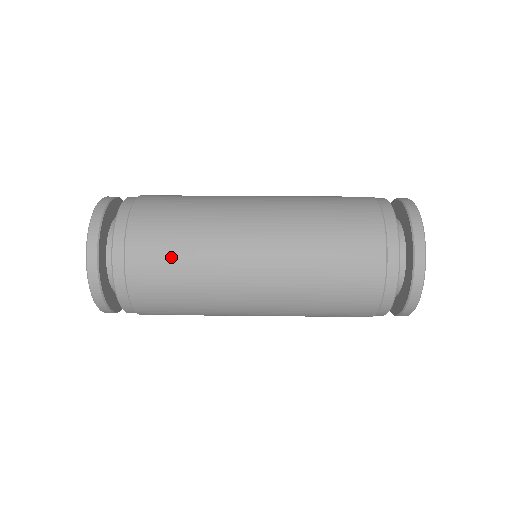
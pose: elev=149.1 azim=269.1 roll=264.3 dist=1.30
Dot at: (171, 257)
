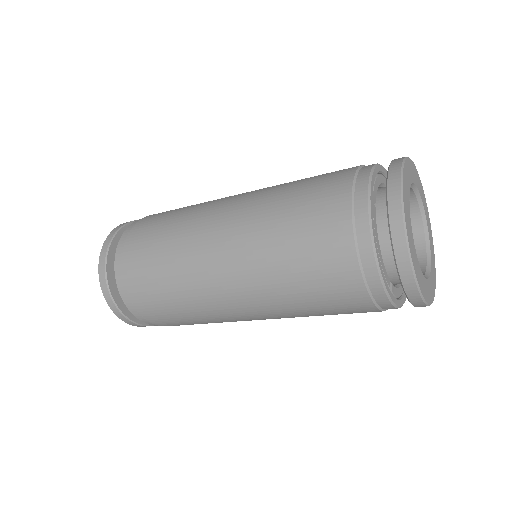
Dot at: (173, 211)
